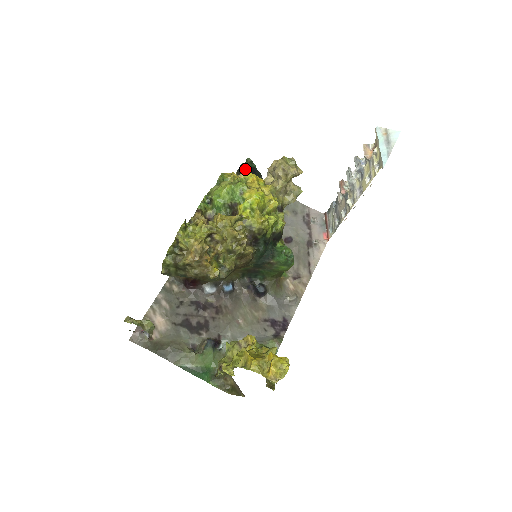
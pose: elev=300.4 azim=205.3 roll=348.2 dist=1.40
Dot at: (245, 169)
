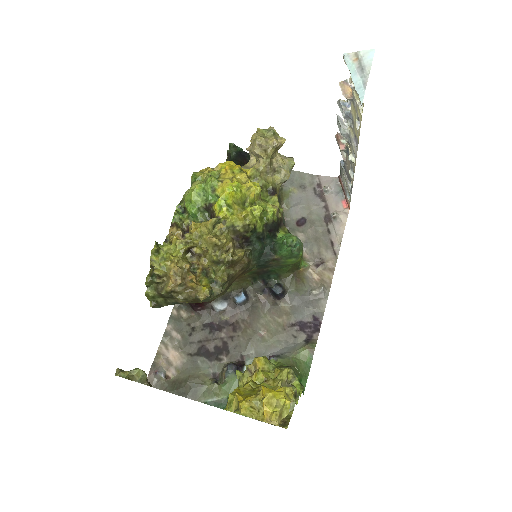
Dot at: (231, 156)
